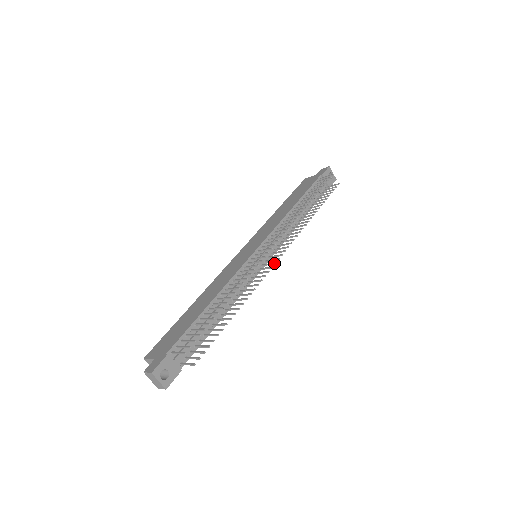
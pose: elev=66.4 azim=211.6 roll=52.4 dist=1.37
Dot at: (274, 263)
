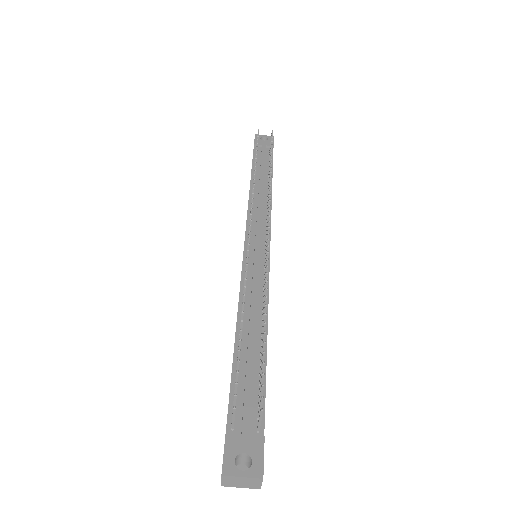
Dot at: (267, 236)
